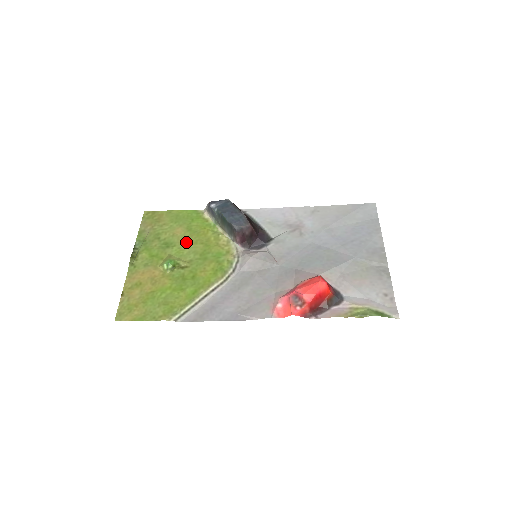
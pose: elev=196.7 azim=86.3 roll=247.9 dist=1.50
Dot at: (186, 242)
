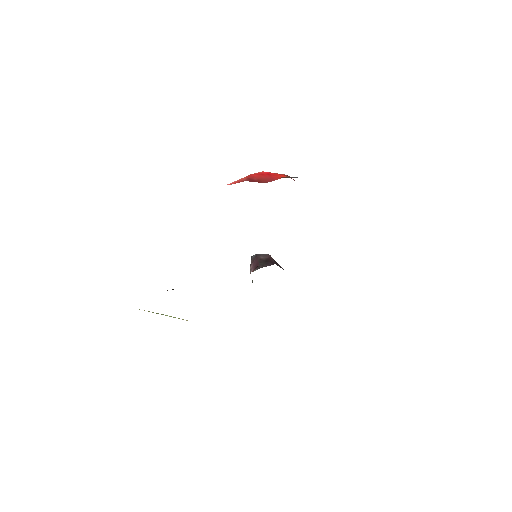
Dot at: occluded
